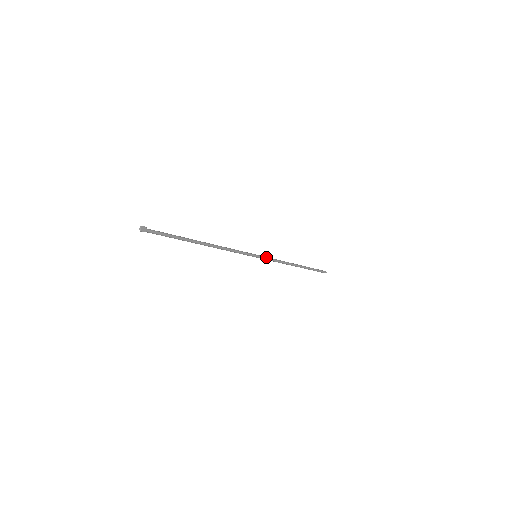
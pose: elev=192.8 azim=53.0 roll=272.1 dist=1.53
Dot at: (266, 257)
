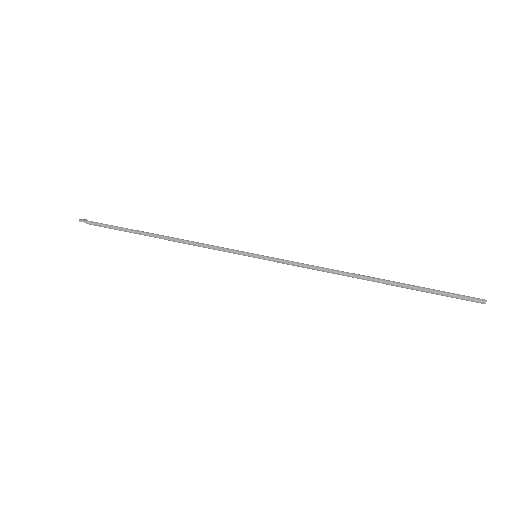
Dot at: (279, 259)
